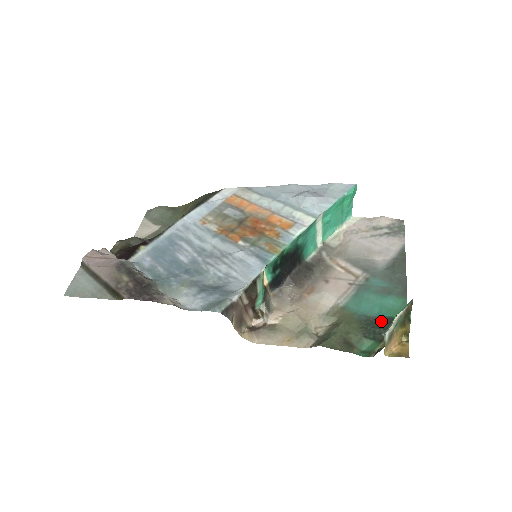
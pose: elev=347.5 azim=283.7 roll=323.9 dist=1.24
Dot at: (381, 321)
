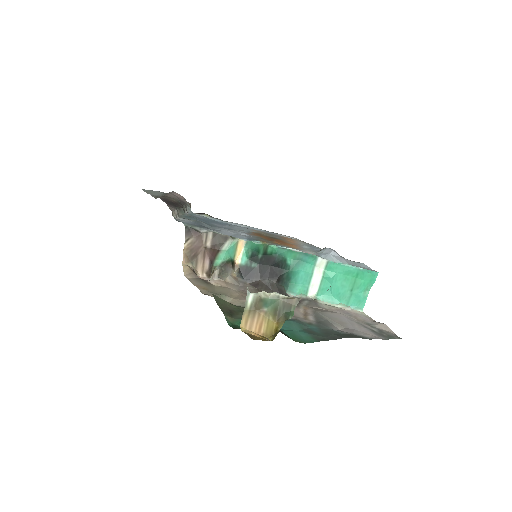
Dot at: occluded
